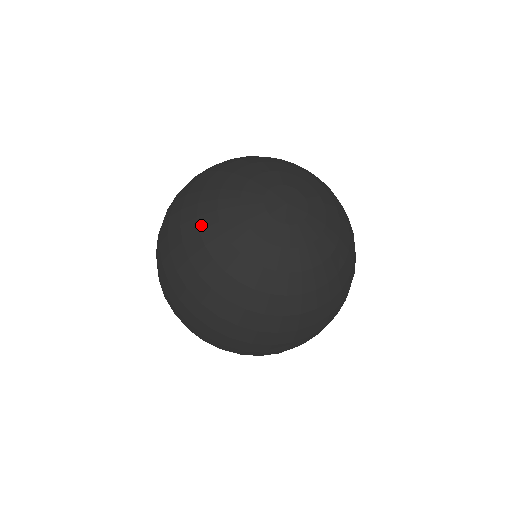
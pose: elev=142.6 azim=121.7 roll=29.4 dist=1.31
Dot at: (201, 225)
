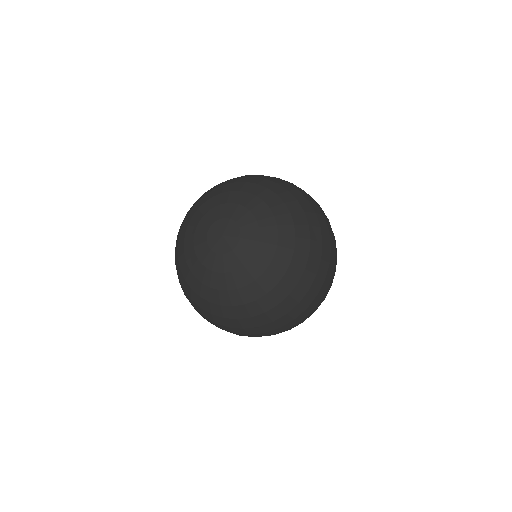
Dot at: (181, 231)
